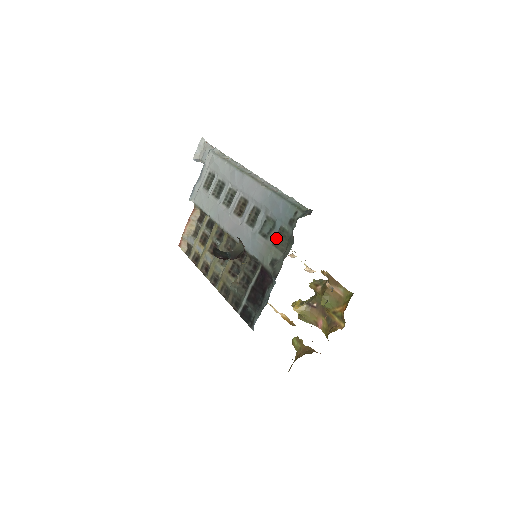
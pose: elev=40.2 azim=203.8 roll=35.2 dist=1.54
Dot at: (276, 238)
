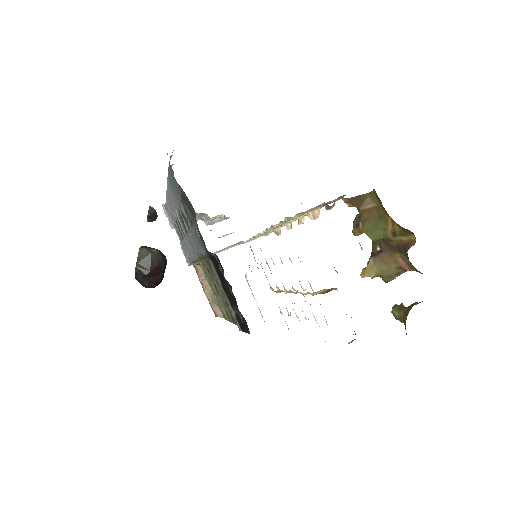
Dot at: occluded
